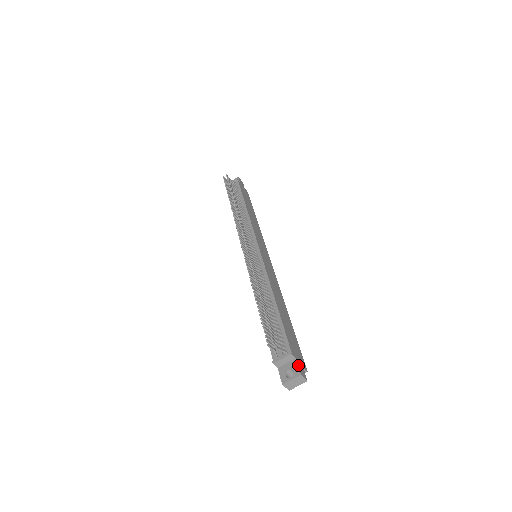
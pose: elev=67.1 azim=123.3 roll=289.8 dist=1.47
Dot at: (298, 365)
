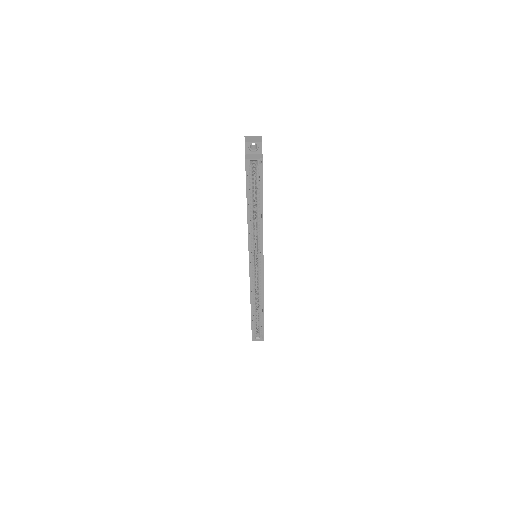
Dot at: occluded
